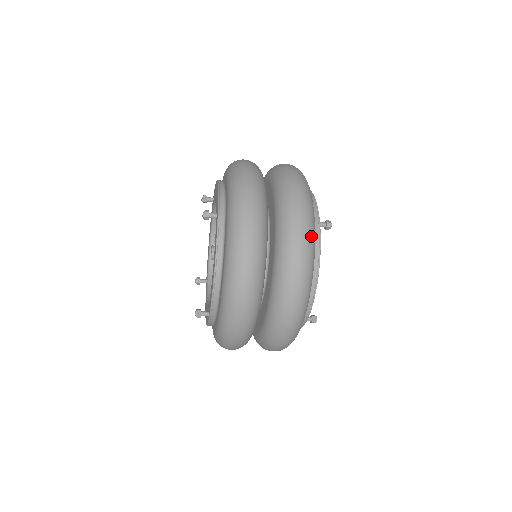
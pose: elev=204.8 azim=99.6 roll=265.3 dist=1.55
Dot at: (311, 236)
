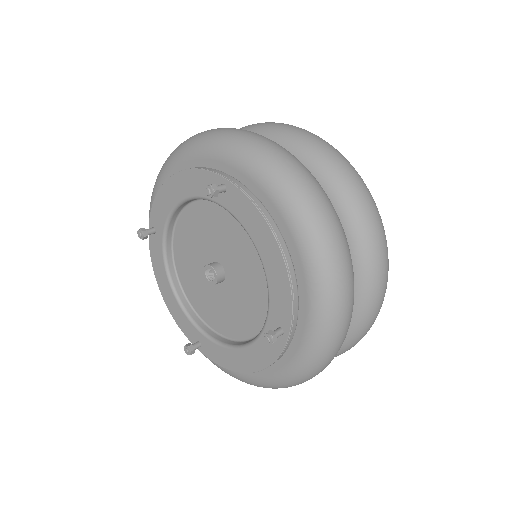
Dot at: occluded
